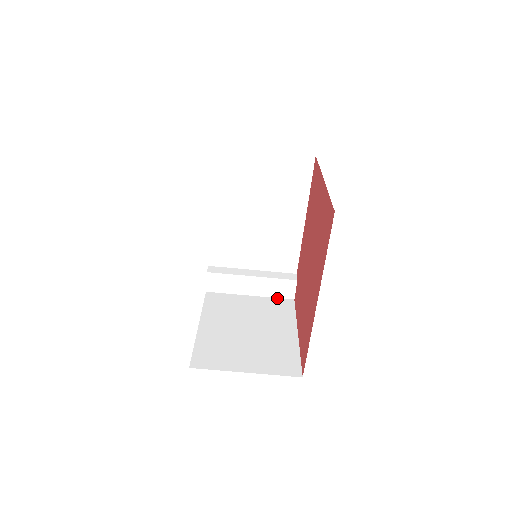
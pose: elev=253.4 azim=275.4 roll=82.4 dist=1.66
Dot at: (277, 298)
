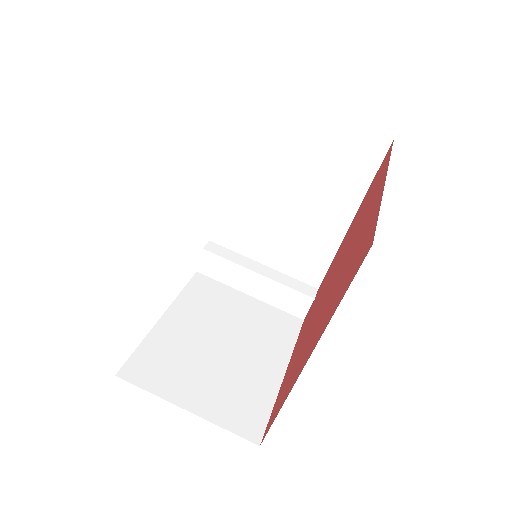
Dot at: (282, 311)
